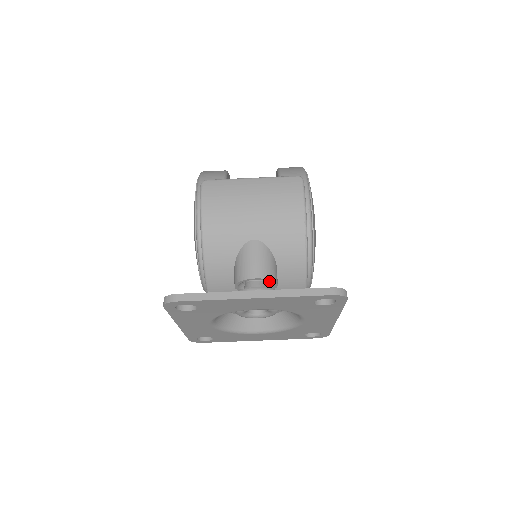
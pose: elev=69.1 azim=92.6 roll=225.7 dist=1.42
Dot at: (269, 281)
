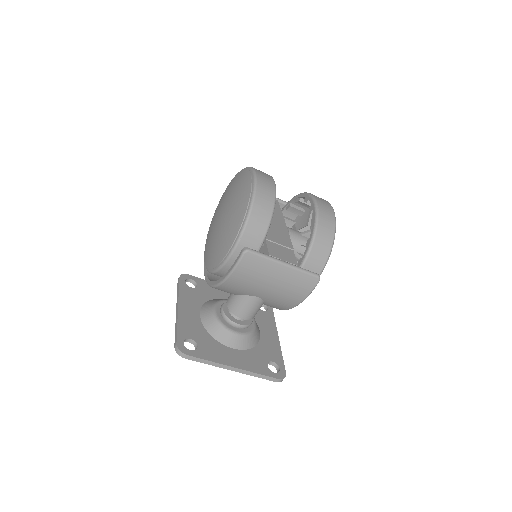
Dot at: occluded
